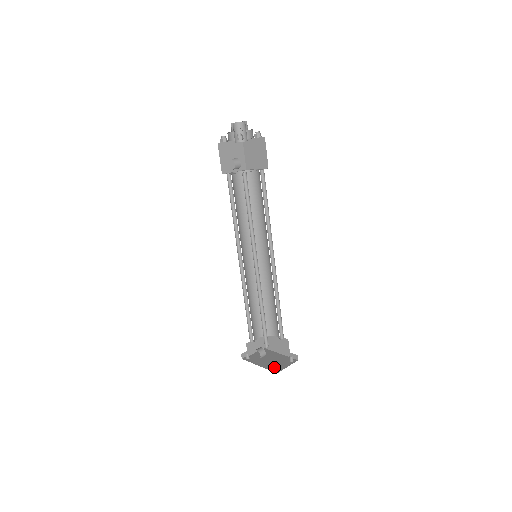
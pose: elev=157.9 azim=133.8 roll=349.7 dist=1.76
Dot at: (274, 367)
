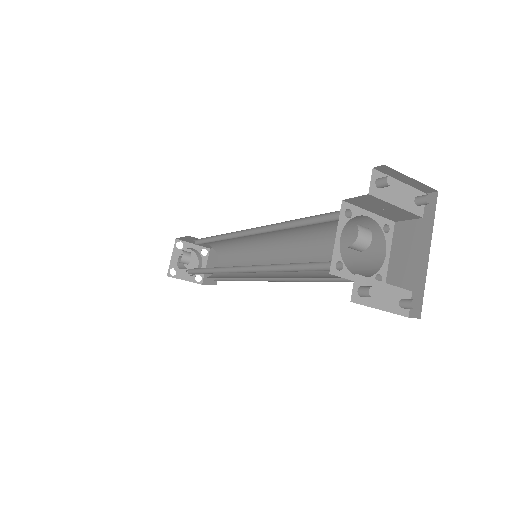
Dot at: (379, 184)
